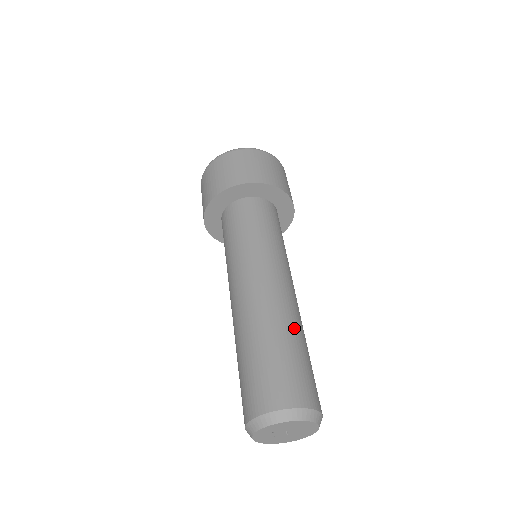
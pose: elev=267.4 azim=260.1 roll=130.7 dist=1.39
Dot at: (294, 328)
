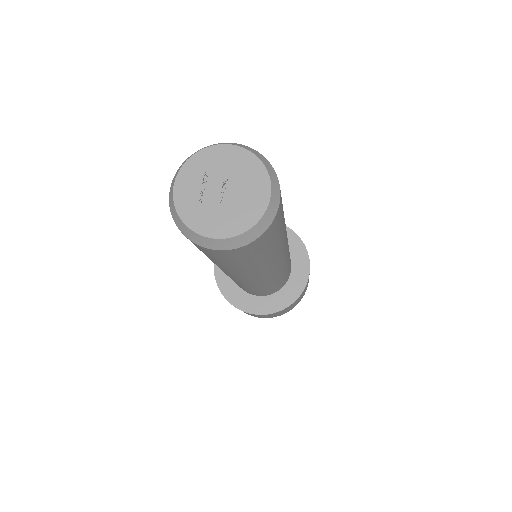
Dot at: occluded
